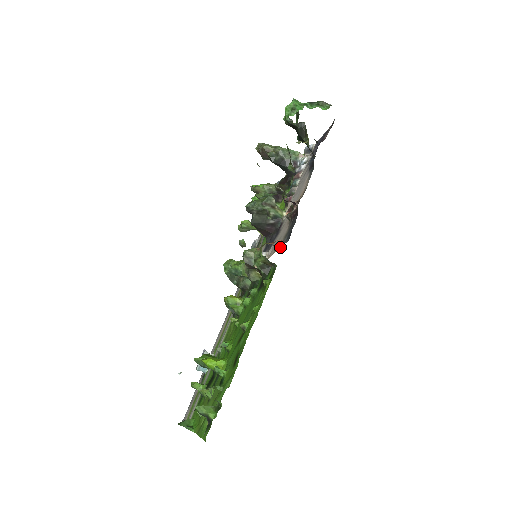
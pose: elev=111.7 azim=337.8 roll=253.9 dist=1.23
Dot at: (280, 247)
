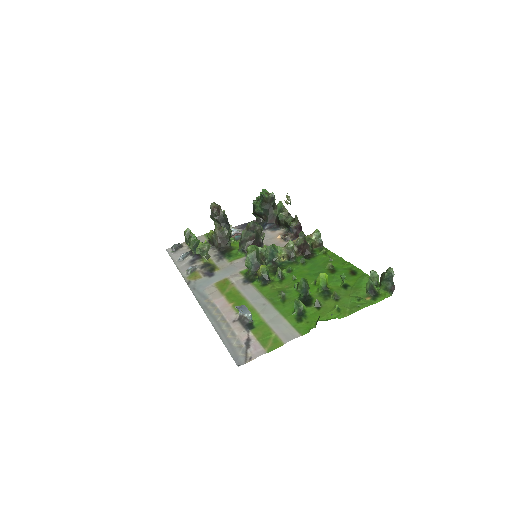
Dot at: occluded
